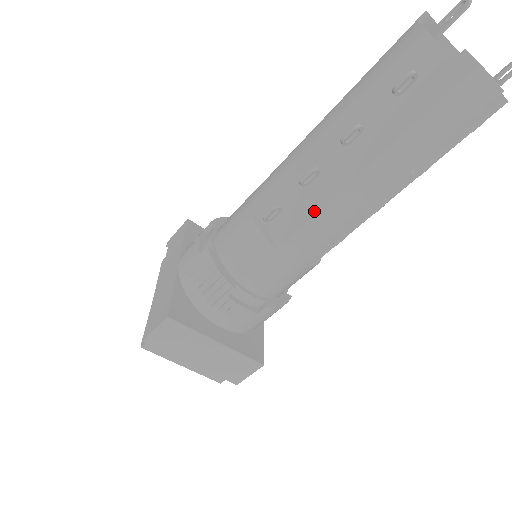
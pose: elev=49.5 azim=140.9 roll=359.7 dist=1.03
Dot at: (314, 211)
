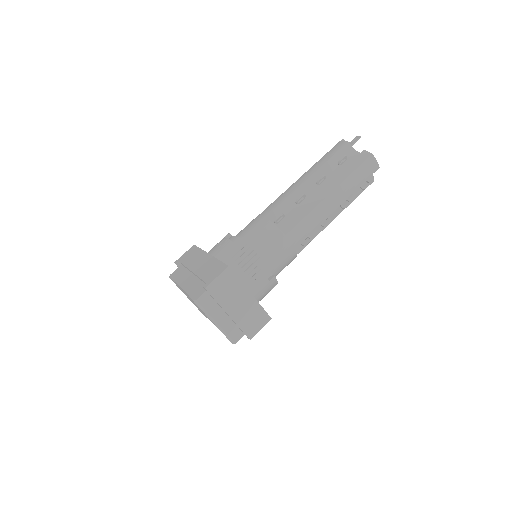
Dot at: (306, 214)
